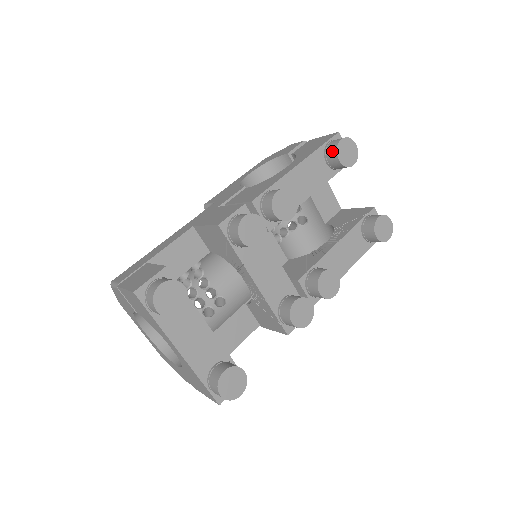
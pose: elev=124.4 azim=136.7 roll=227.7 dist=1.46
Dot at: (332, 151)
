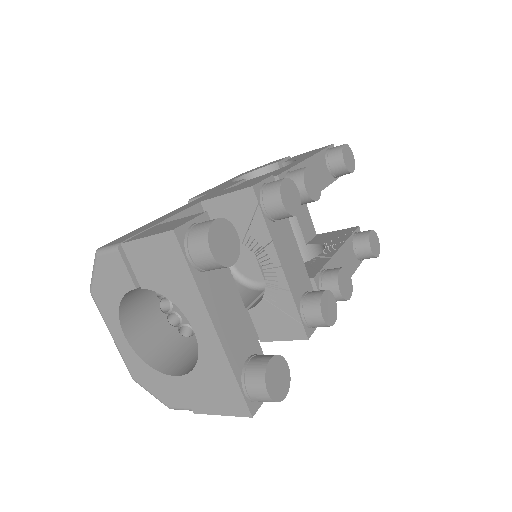
Dot at: (336, 154)
